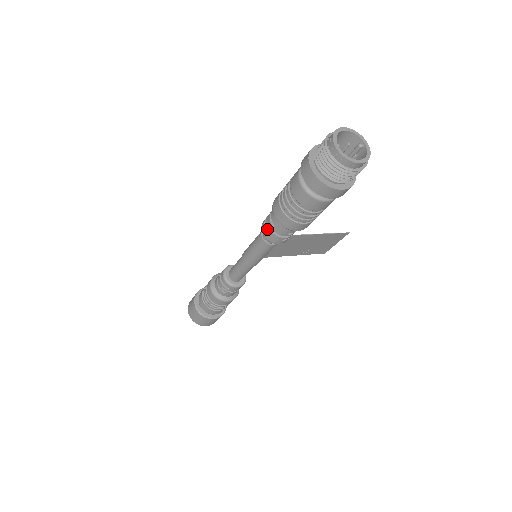
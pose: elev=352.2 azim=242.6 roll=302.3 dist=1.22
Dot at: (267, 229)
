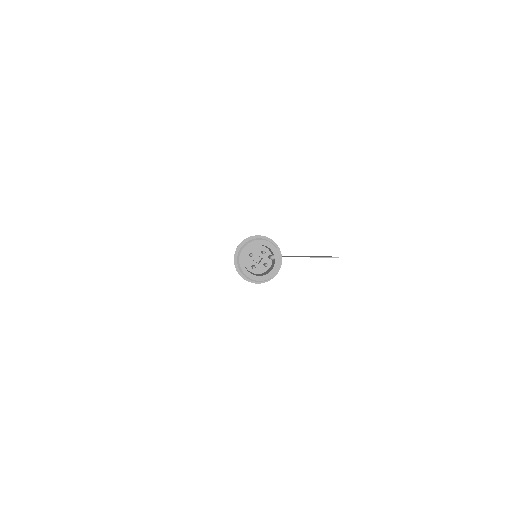
Dot at: occluded
